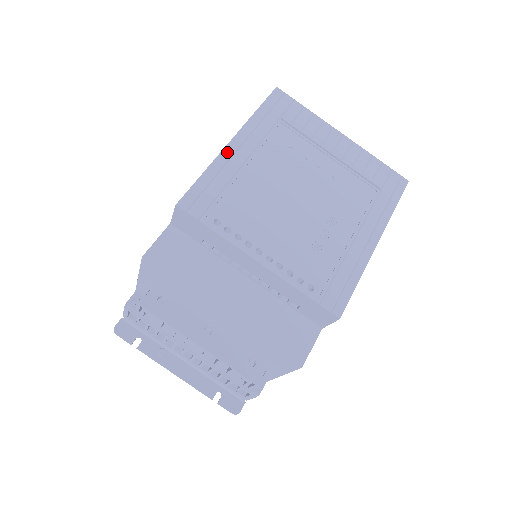
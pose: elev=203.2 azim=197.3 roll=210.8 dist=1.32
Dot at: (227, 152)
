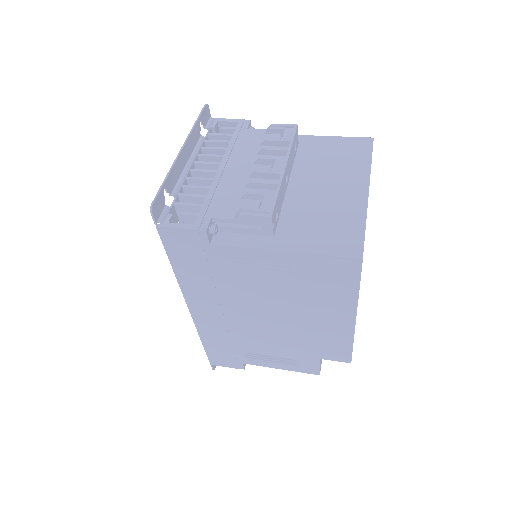
Dot at: occluded
